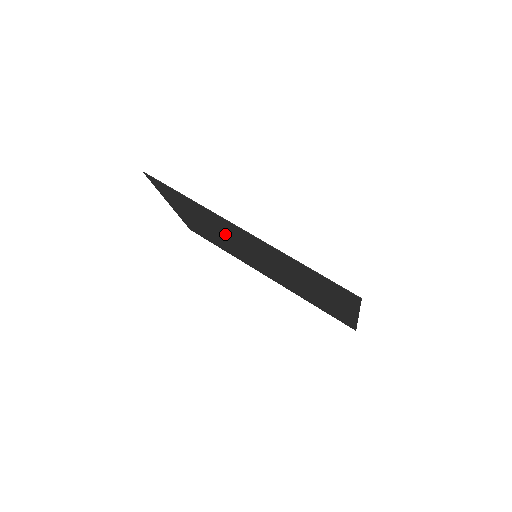
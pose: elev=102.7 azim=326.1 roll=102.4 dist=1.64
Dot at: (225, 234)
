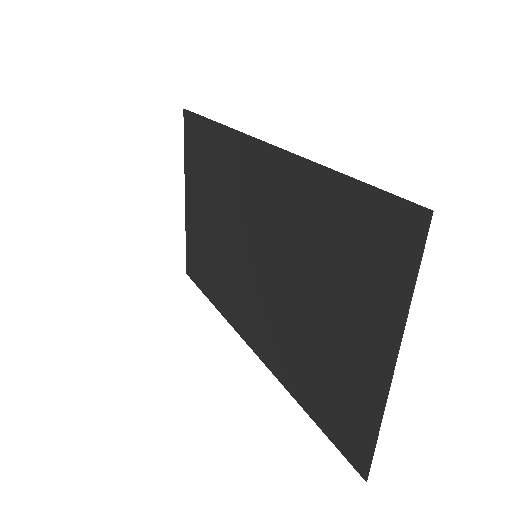
Dot at: (231, 213)
